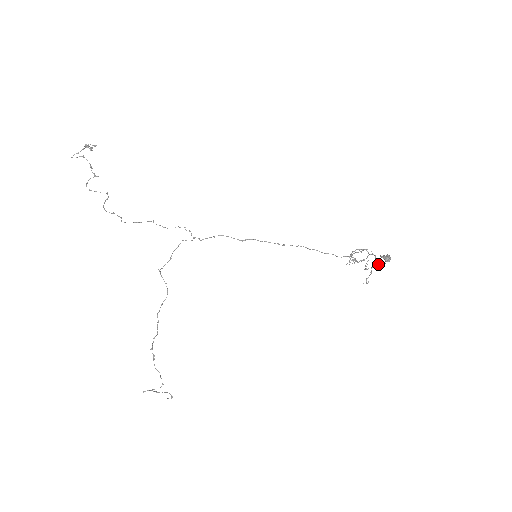
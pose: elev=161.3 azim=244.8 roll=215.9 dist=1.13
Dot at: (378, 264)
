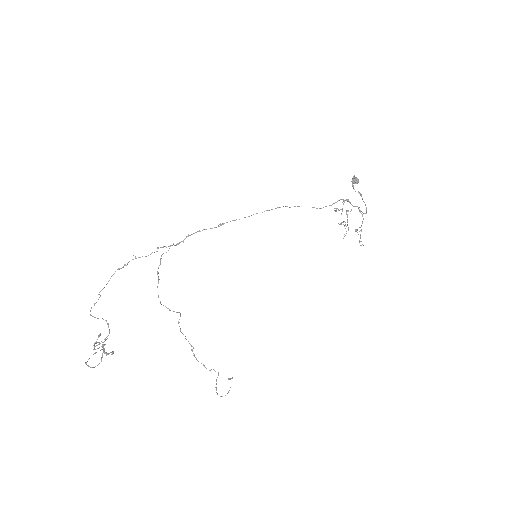
Dot at: occluded
